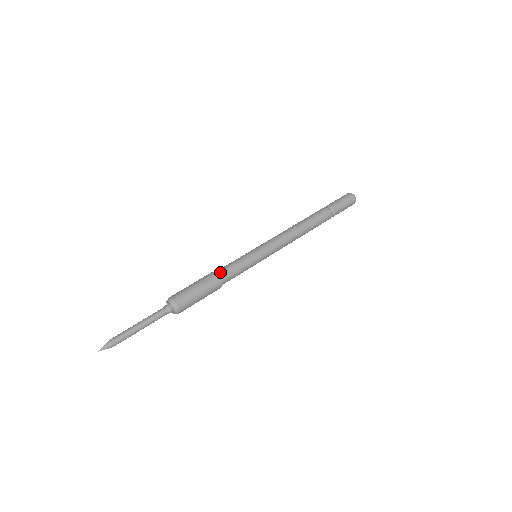
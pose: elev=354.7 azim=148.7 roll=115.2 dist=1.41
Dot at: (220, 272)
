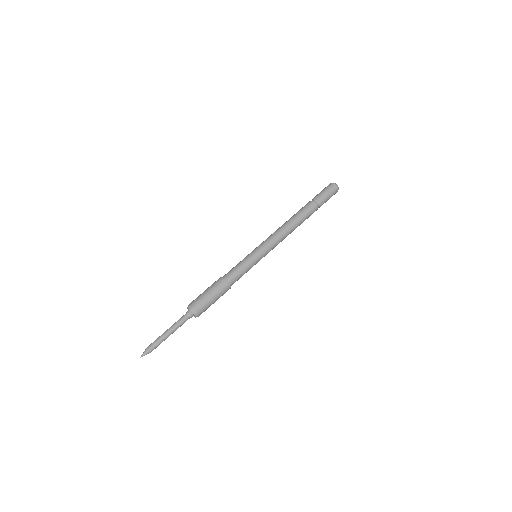
Dot at: (225, 275)
